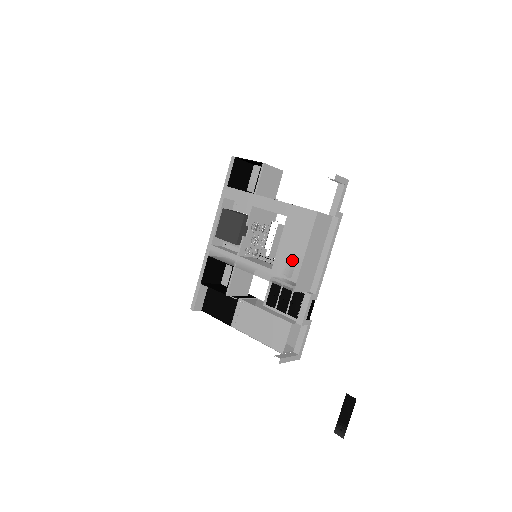
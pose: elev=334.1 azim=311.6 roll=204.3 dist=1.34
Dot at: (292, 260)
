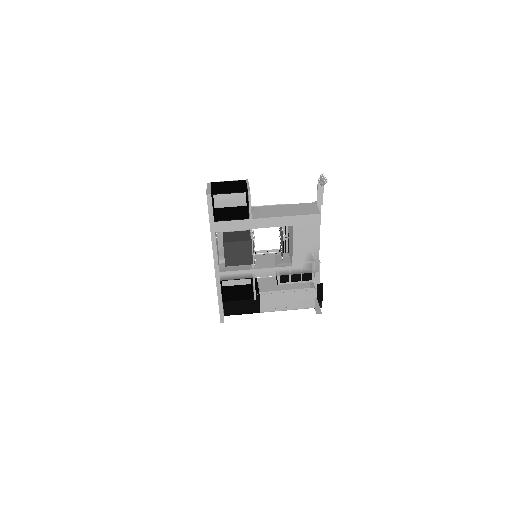
Dot at: (310, 253)
